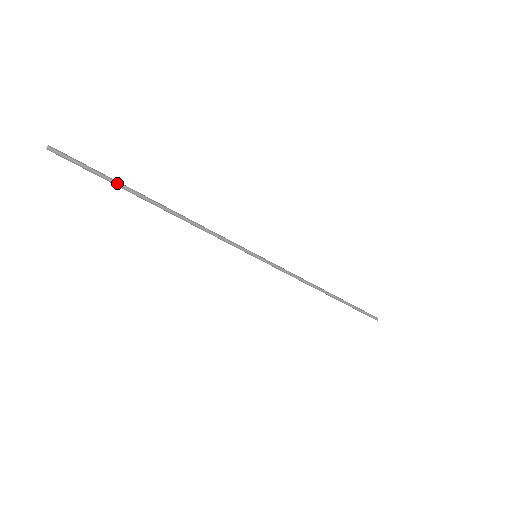
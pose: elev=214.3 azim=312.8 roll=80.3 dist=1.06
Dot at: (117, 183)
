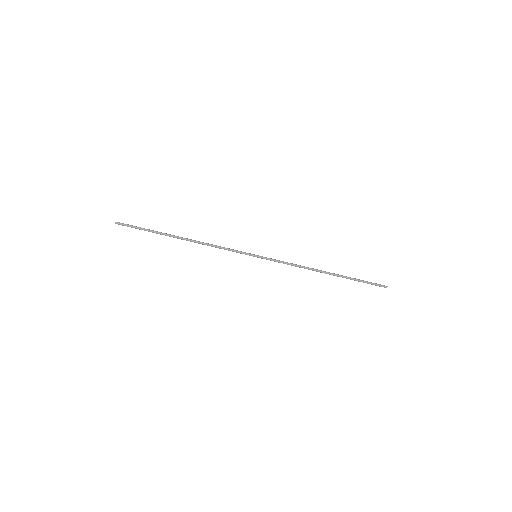
Dot at: (154, 231)
